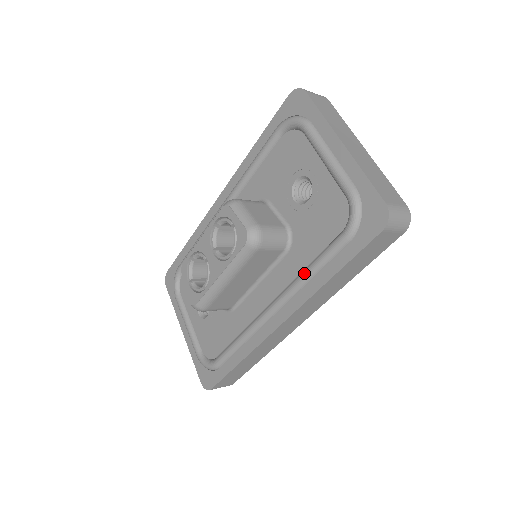
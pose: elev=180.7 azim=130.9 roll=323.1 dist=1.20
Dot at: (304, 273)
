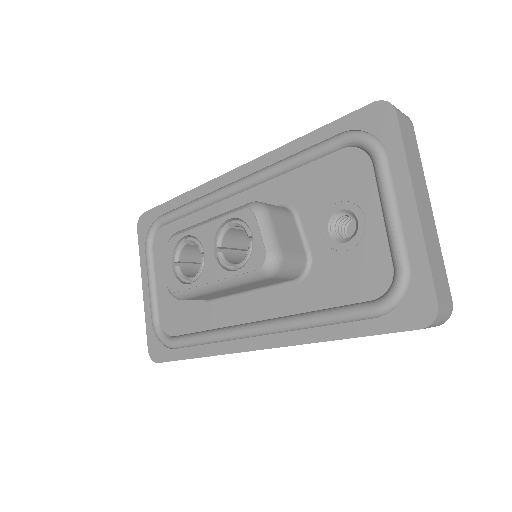
Dot at: (310, 318)
